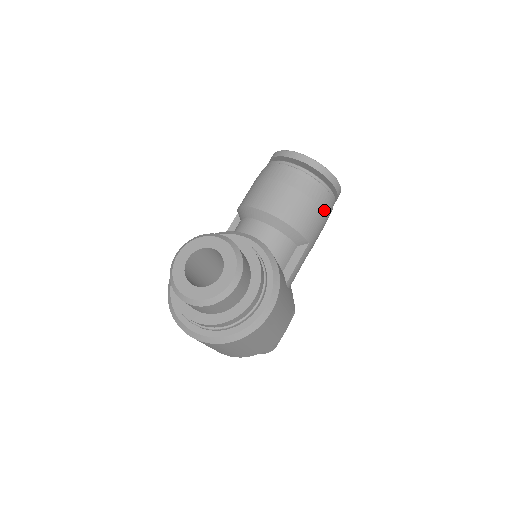
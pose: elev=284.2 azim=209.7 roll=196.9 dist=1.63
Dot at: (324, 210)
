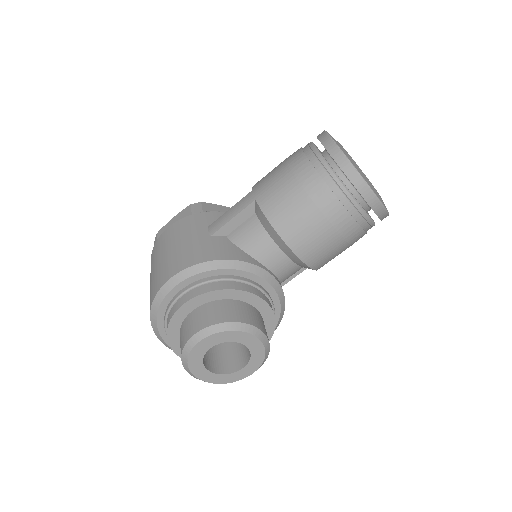
Dot at: occluded
